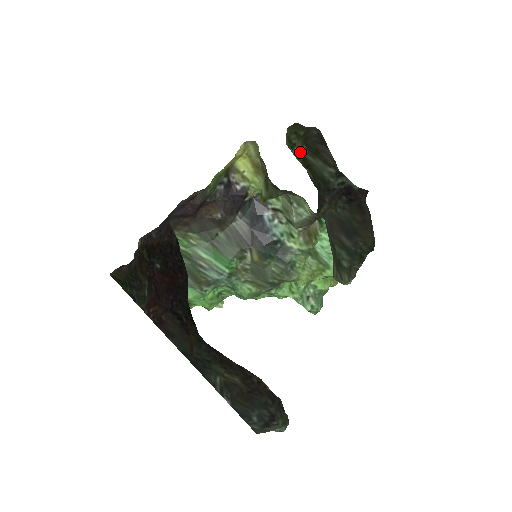
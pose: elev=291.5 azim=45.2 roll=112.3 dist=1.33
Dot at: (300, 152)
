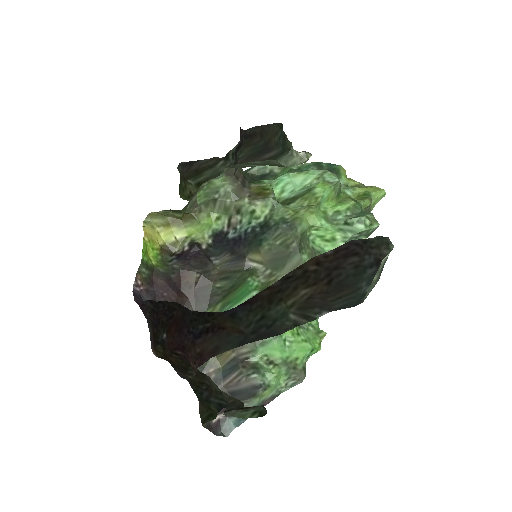
Dot at: (194, 187)
